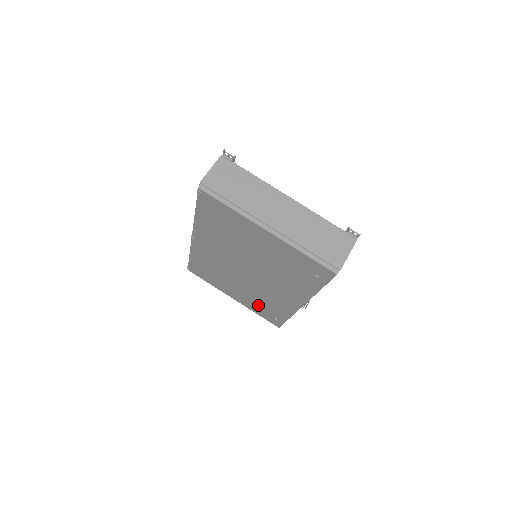
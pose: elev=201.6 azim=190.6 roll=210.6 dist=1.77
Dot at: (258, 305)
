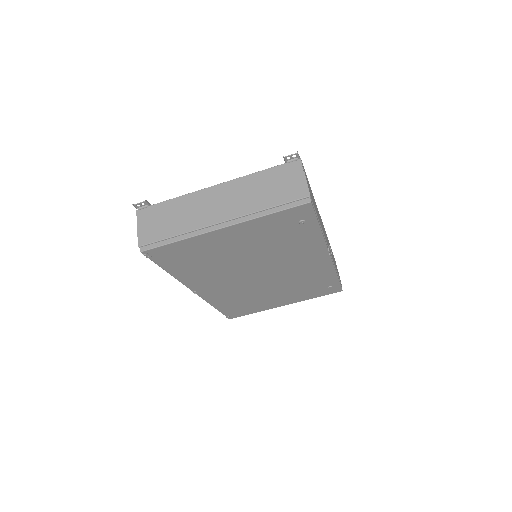
Dot at: (305, 291)
